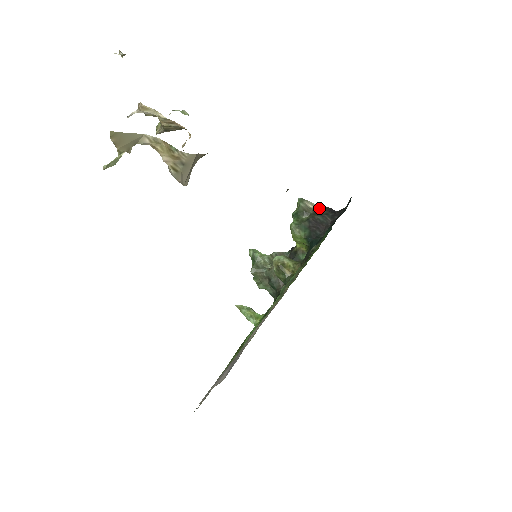
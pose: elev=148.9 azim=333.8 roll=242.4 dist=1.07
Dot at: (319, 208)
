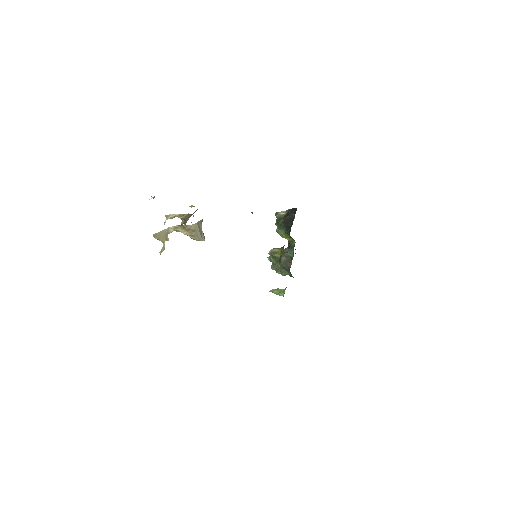
Dot at: (287, 212)
